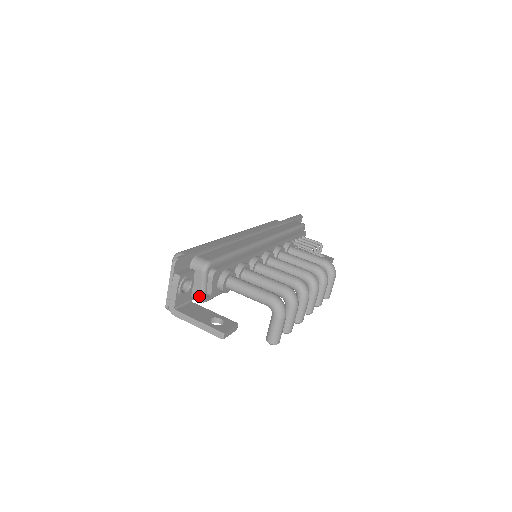
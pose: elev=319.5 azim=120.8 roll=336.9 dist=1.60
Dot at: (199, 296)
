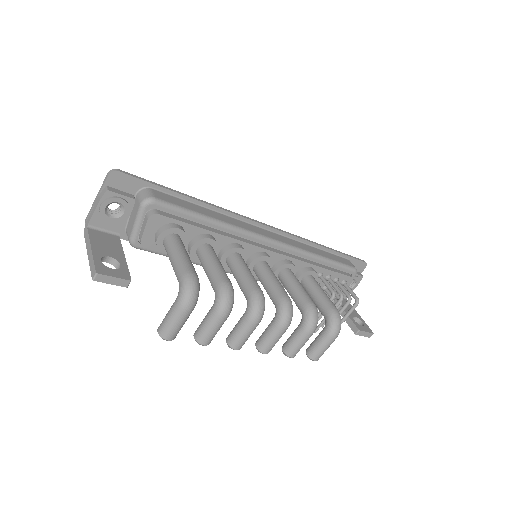
Dot at: (130, 235)
